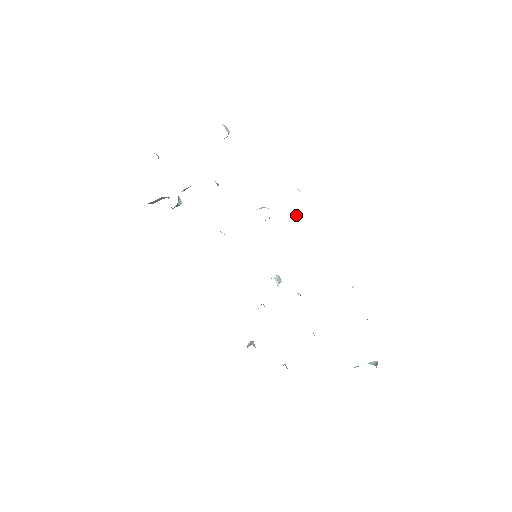
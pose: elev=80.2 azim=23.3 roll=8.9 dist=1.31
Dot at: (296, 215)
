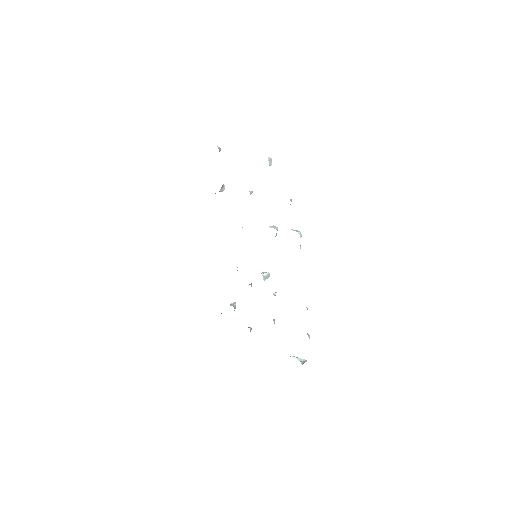
Dot at: occluded
